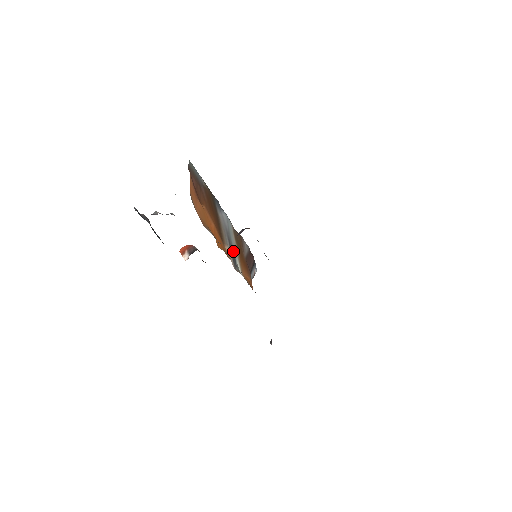
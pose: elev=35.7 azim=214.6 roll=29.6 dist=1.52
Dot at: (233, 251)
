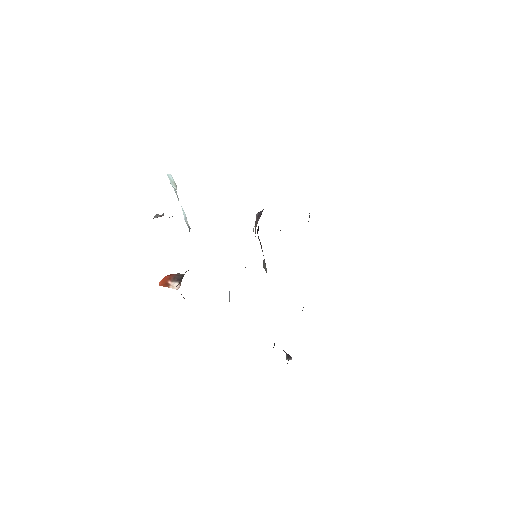
Dot at: occluded
